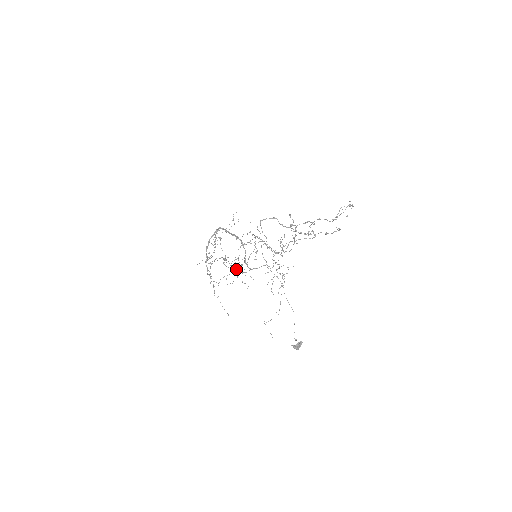
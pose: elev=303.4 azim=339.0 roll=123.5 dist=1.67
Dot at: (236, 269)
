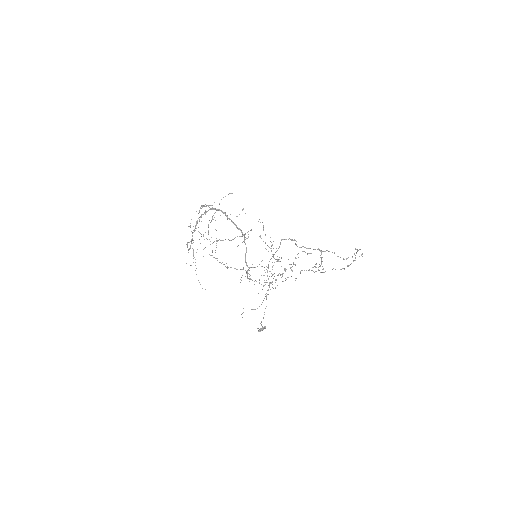
Dot at: occluded
